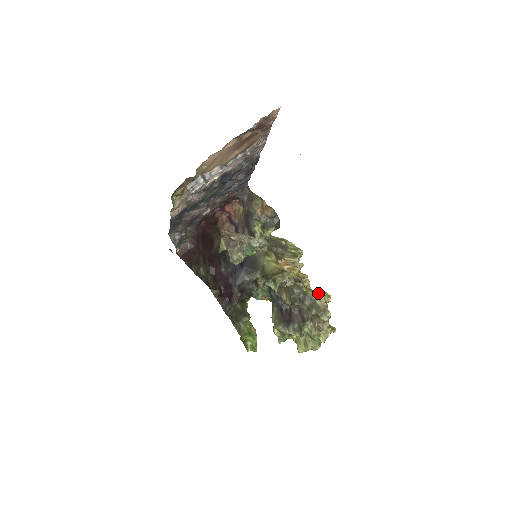
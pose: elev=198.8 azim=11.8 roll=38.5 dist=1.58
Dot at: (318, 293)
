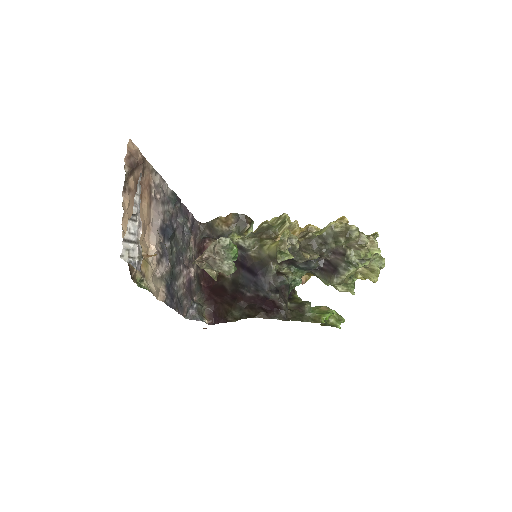
Dot at: (329, 224)
